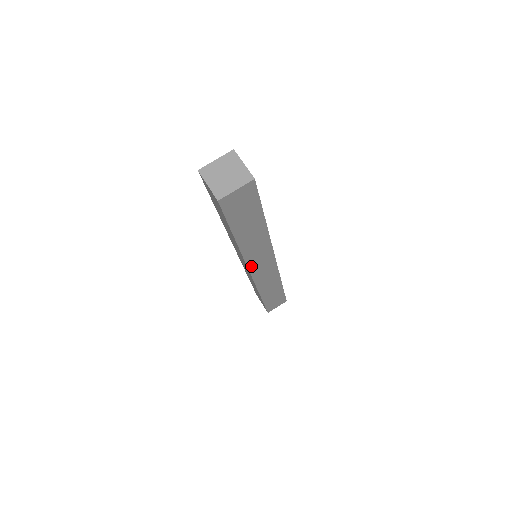
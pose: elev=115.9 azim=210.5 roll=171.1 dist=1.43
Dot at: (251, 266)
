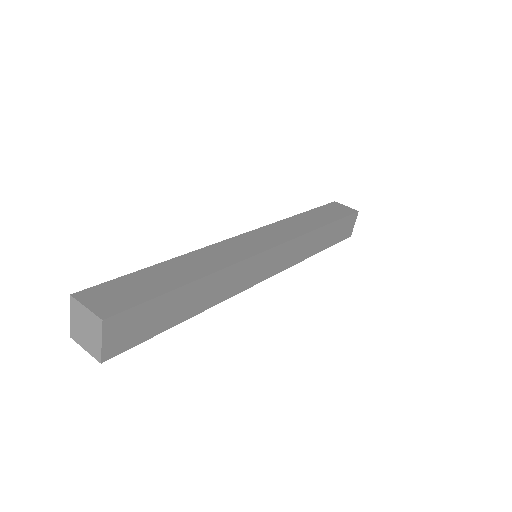
Dot at: occluded
